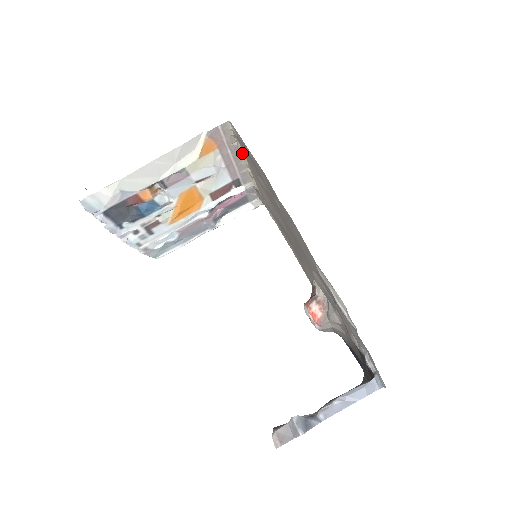
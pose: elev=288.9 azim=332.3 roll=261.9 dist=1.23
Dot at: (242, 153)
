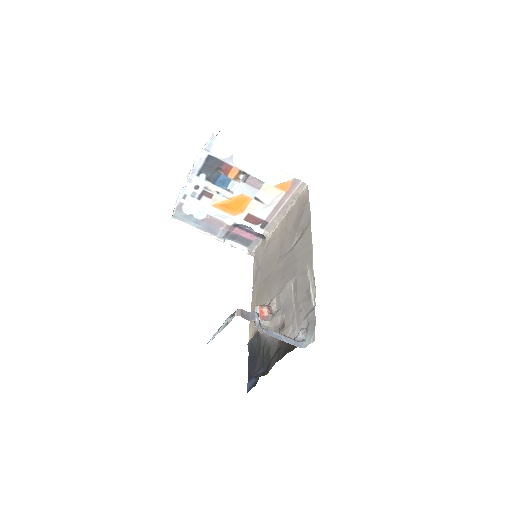
Dot at: (289, 209)
